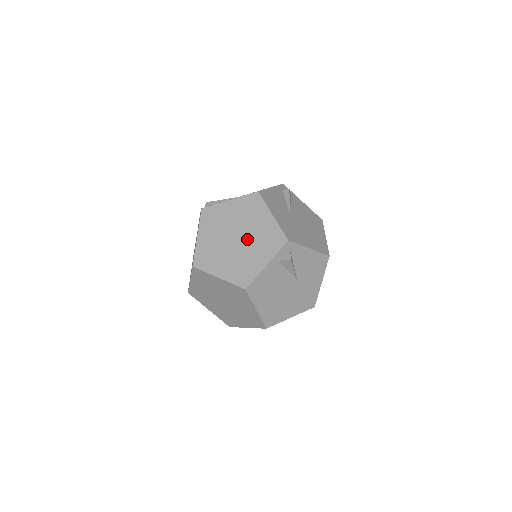
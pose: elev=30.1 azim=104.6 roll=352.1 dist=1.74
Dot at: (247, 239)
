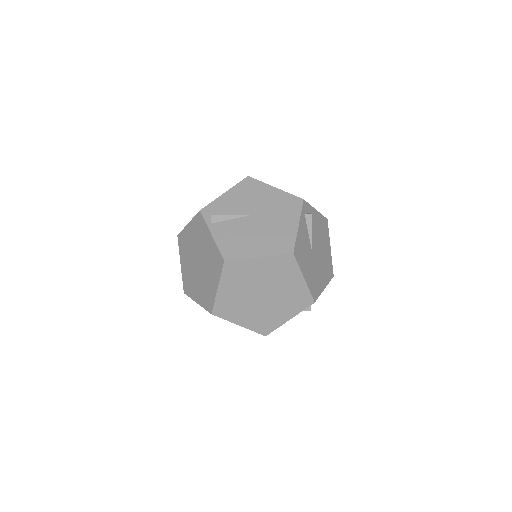
Dot at: (274, 297)
